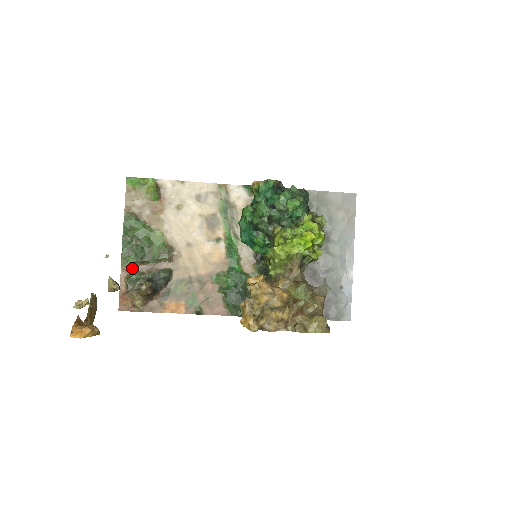
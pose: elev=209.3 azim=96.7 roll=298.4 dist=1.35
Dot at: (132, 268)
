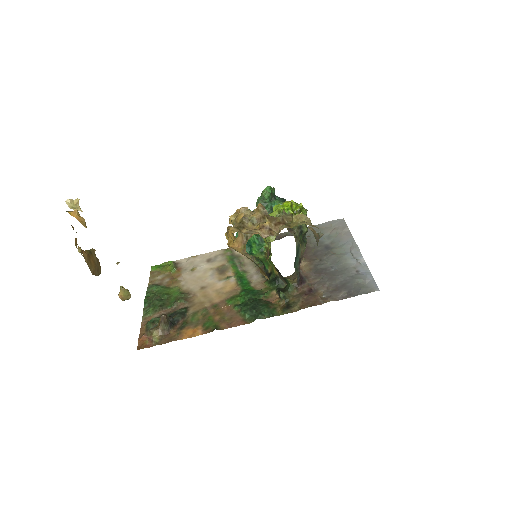
Dot at: (152, 316)
